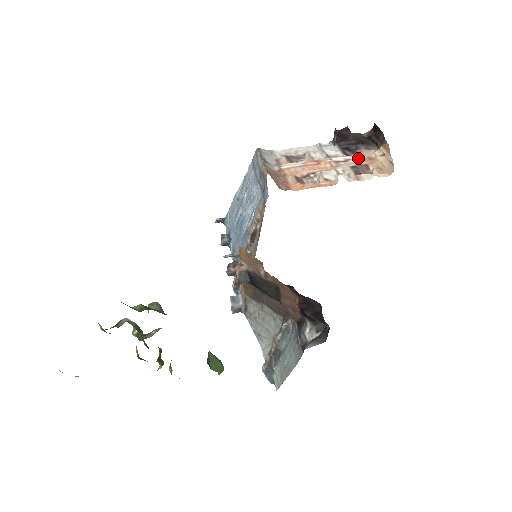
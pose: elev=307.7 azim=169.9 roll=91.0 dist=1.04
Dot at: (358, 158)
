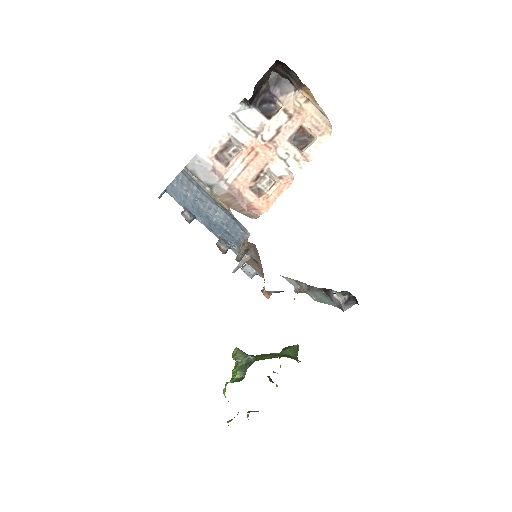
Dot at: (287, 120)
